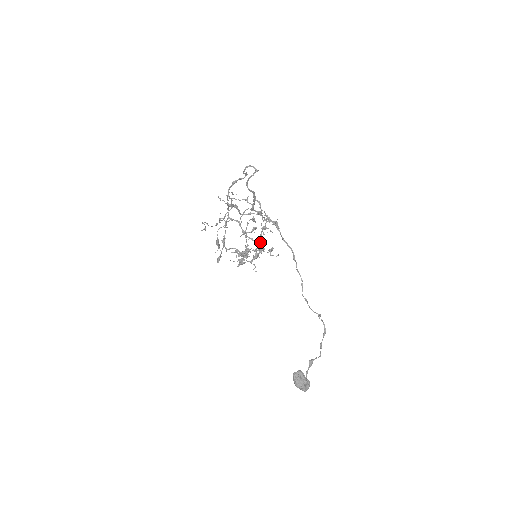
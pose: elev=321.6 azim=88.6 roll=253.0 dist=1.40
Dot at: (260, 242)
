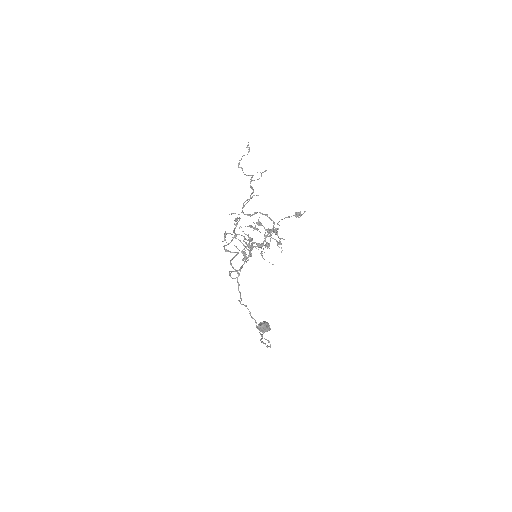
Dot at: (265, 245)
